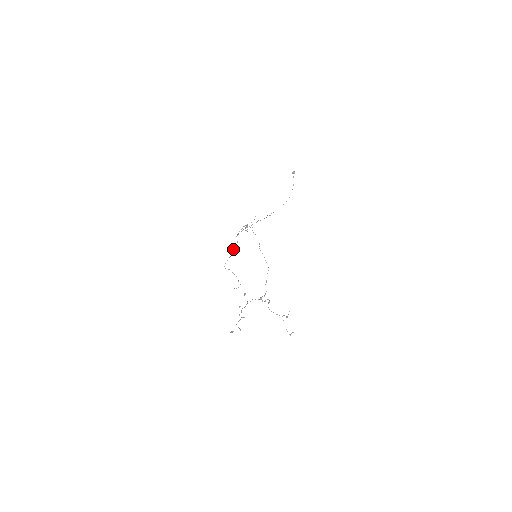
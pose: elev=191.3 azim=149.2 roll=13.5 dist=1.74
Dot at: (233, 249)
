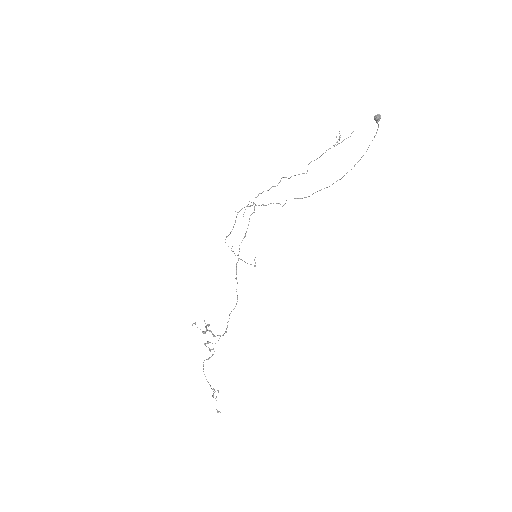
Dot at: (233, 227)
